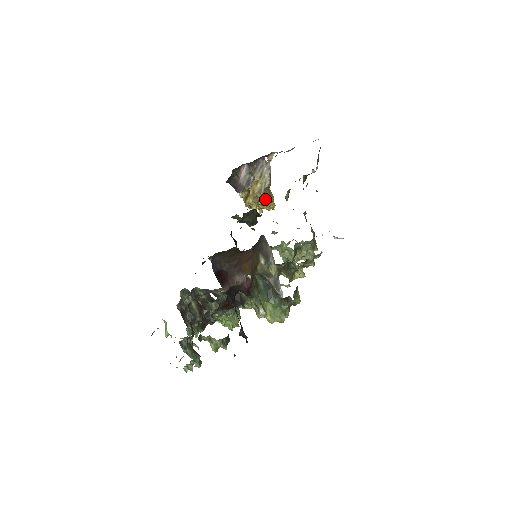
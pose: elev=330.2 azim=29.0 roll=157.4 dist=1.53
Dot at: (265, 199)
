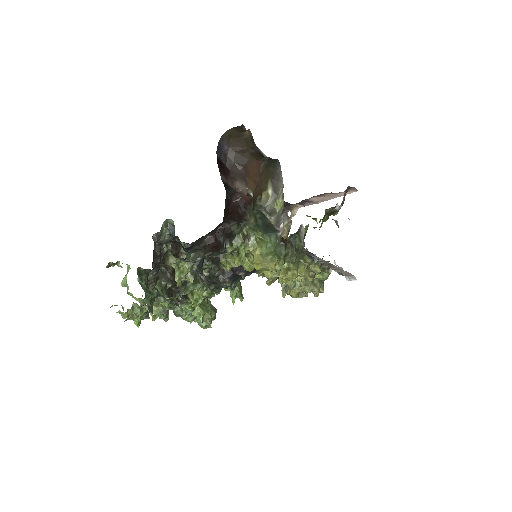
Dot at: occluded
